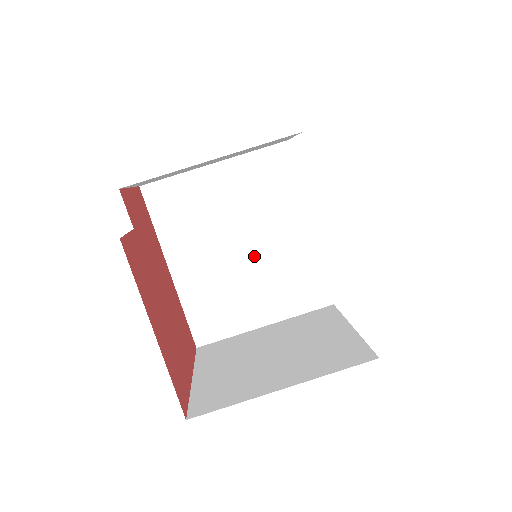
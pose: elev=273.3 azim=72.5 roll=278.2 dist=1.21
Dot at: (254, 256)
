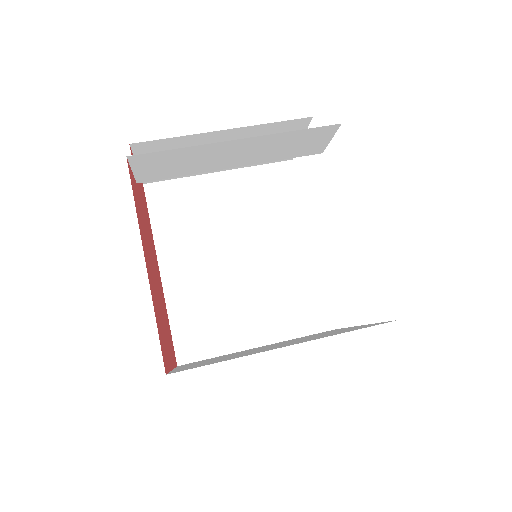
Dot at: (252, 267)
